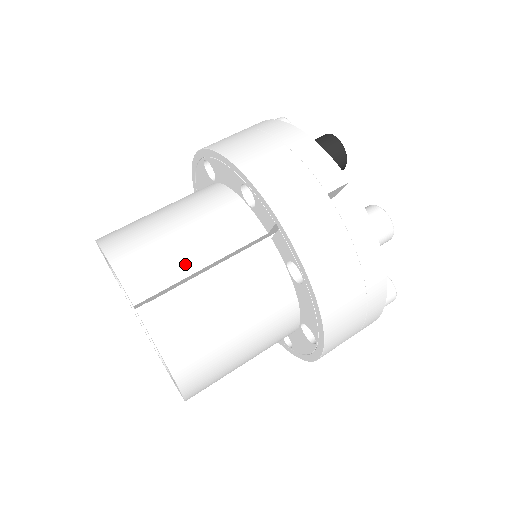
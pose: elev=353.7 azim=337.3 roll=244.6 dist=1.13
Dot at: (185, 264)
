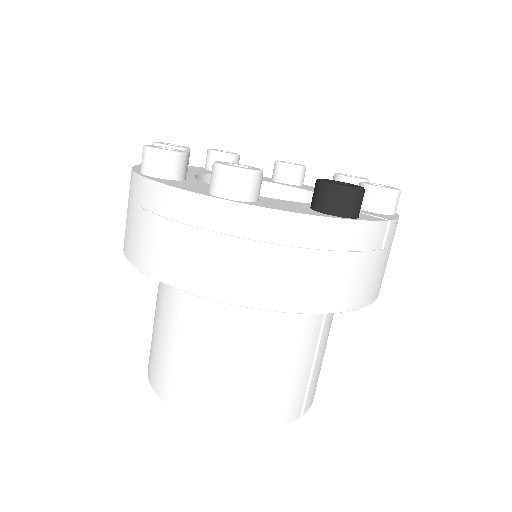
Dot at: (304, 373)
